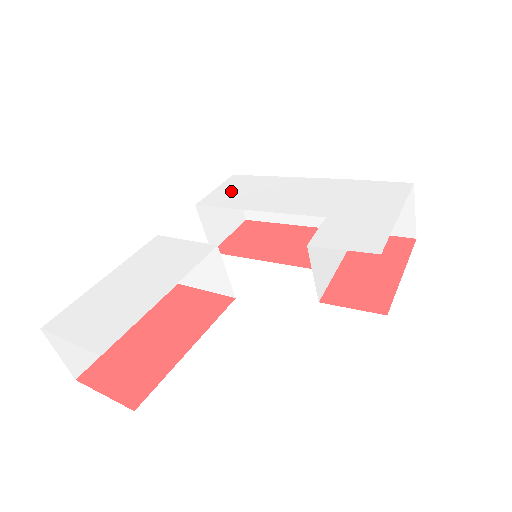
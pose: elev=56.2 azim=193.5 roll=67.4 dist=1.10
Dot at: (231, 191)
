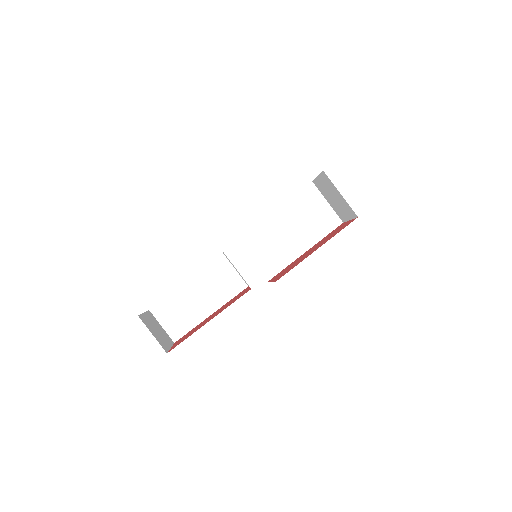
Dot at: occluded
